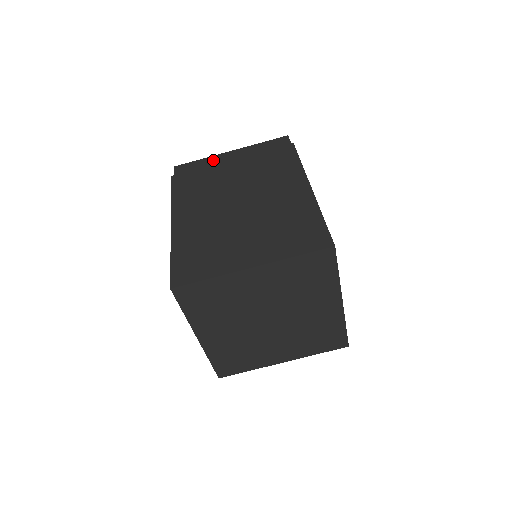
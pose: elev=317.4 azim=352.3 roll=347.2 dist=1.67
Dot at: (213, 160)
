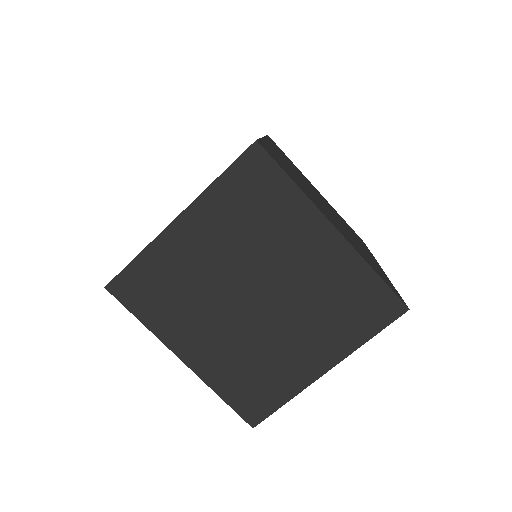
Dot at: occluded
